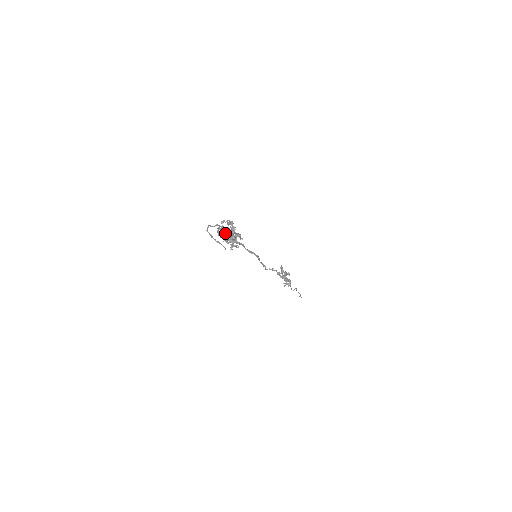
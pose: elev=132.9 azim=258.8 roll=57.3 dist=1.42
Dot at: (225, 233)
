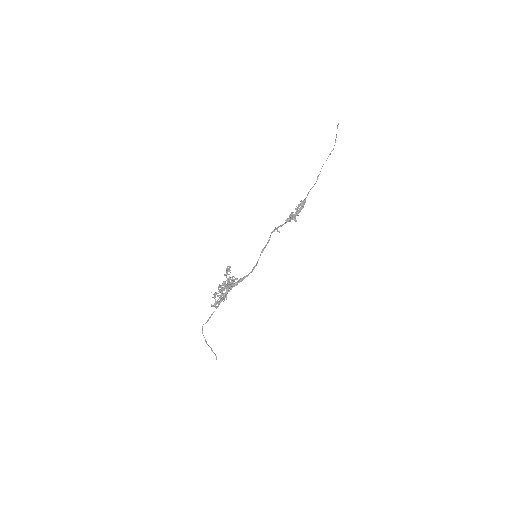
Dot at: (219, 303)
